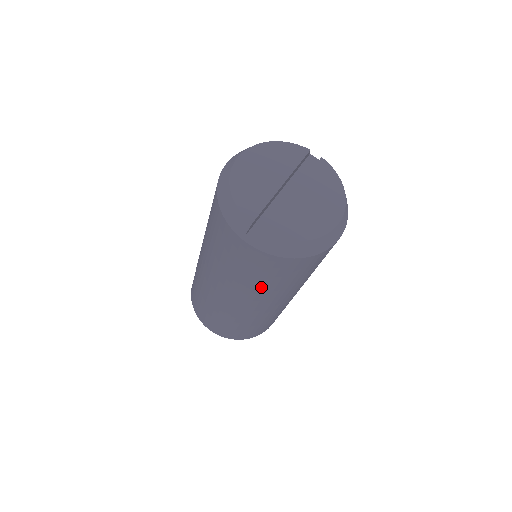
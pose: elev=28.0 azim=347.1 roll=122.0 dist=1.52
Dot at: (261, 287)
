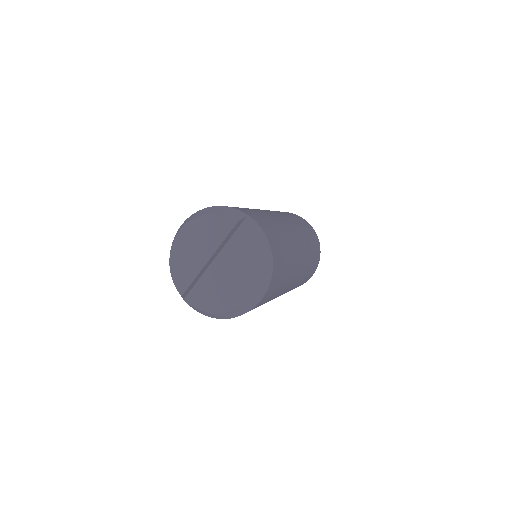
Dot at: occluded
